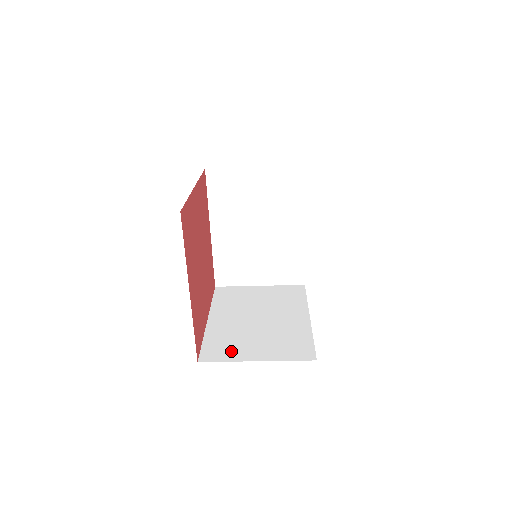
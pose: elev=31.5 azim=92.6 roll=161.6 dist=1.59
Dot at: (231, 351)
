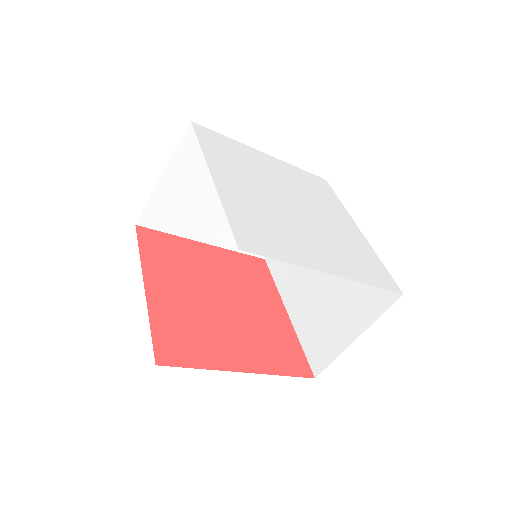
Dot at: (329, 342)
